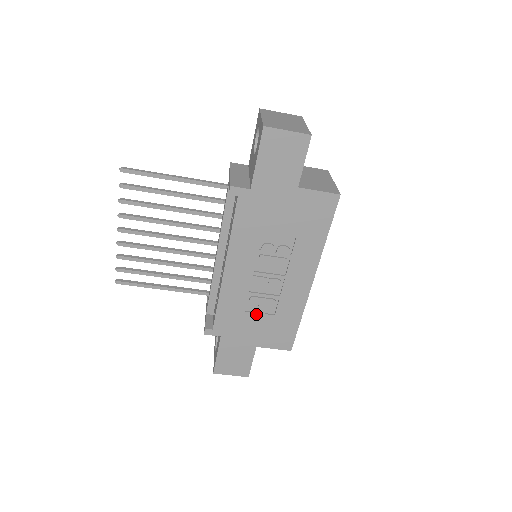
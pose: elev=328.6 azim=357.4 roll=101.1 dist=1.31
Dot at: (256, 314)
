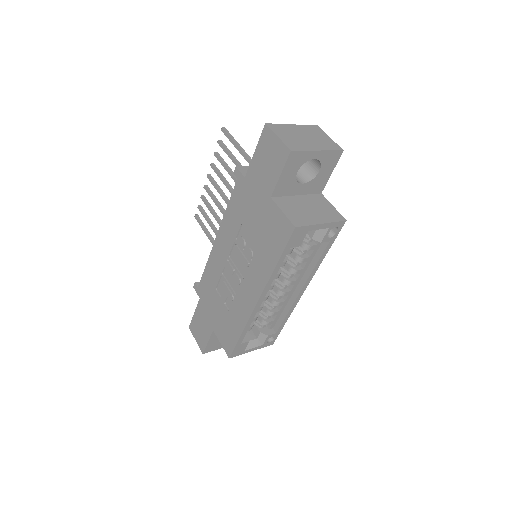
Dot at: (220, 298)
